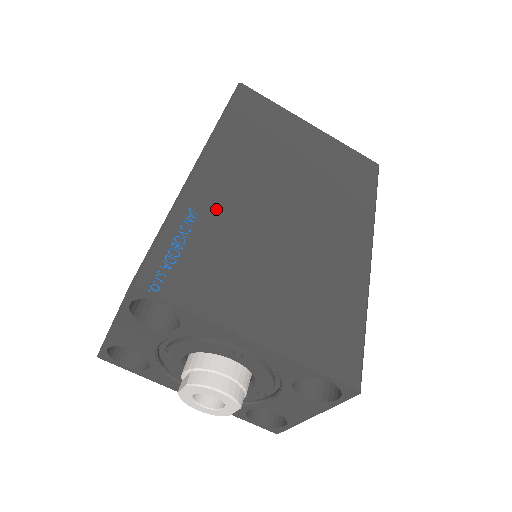
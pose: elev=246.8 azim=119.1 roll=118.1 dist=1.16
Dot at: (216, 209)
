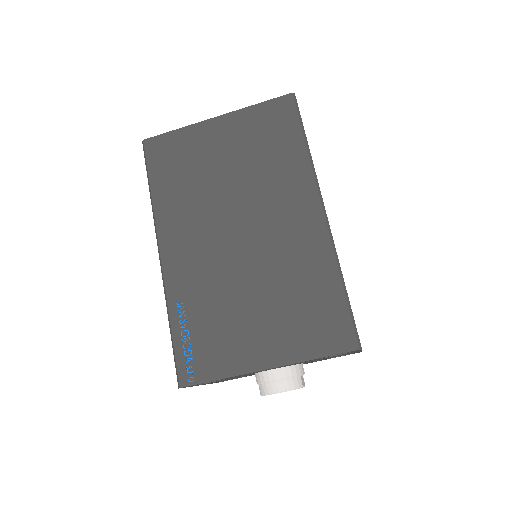
Dot at: (192, 287)
